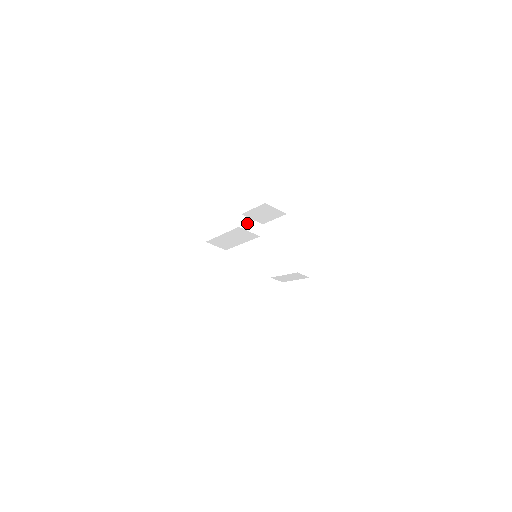
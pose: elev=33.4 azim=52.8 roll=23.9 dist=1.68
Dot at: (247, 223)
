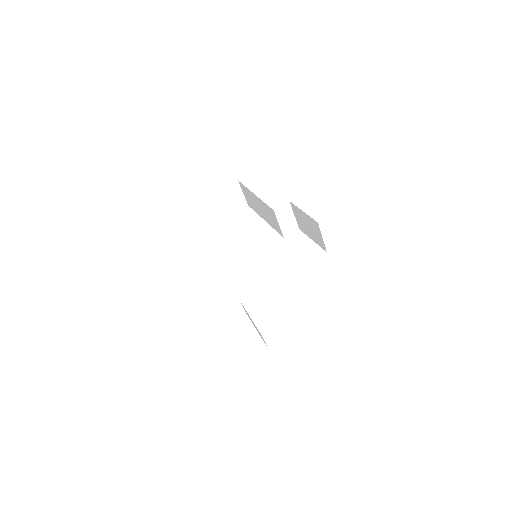
Dot at: (286, 214)
